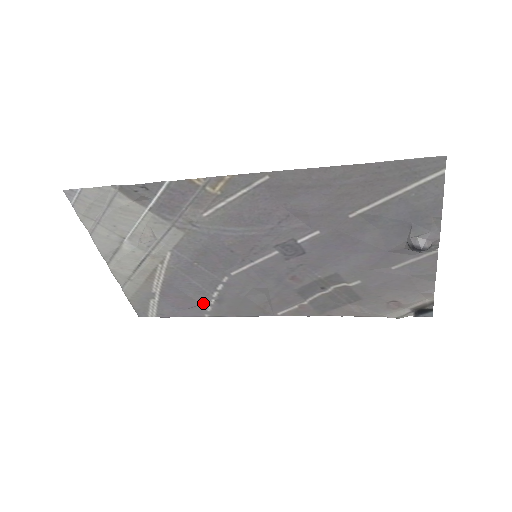
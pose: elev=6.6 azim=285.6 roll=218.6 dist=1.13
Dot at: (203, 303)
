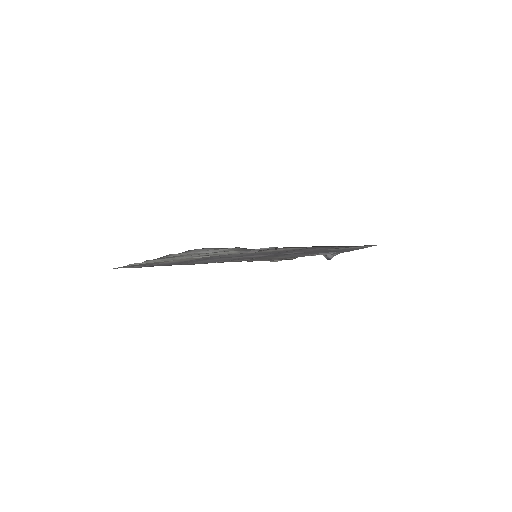
Dot at: occluded
